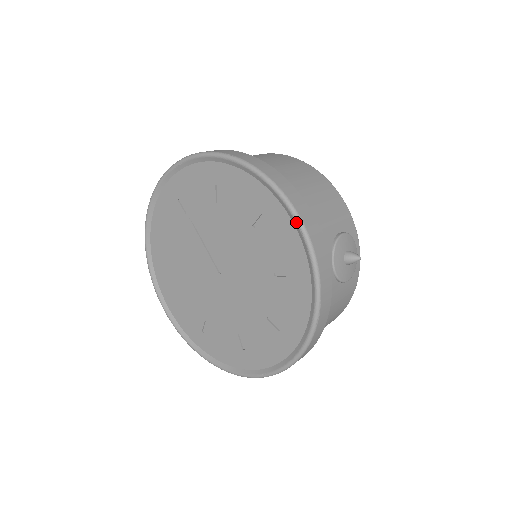
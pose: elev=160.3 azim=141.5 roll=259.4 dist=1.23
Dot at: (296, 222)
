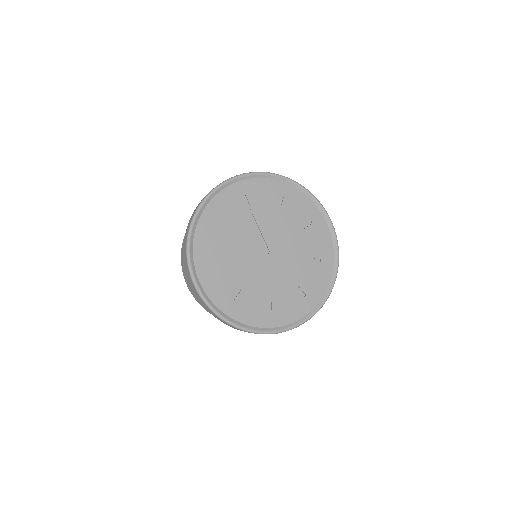
Dot at: (334, 230)
